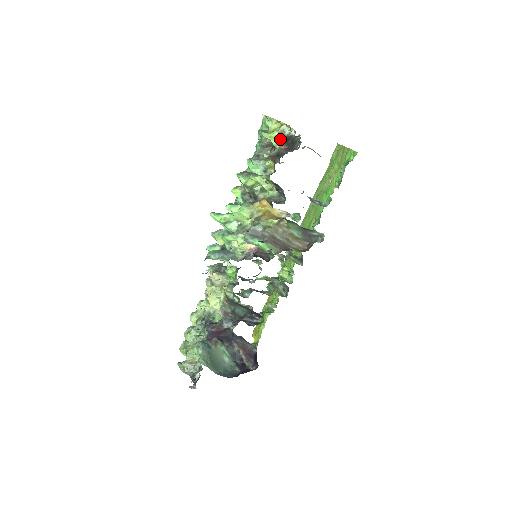
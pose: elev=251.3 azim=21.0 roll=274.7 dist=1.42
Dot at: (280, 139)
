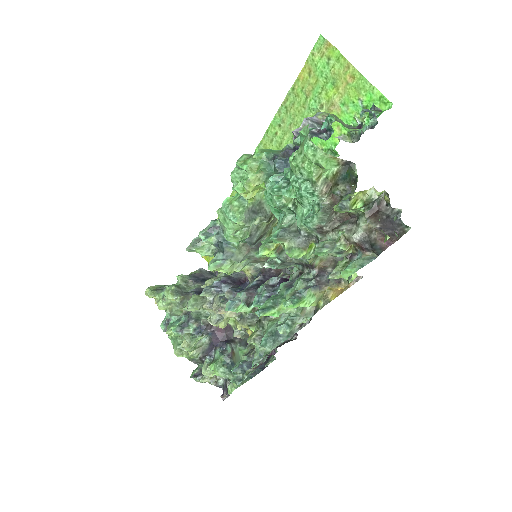
Dot at: (365, 211)
